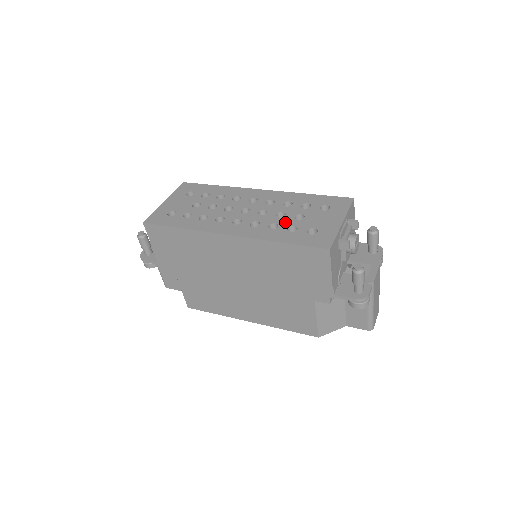
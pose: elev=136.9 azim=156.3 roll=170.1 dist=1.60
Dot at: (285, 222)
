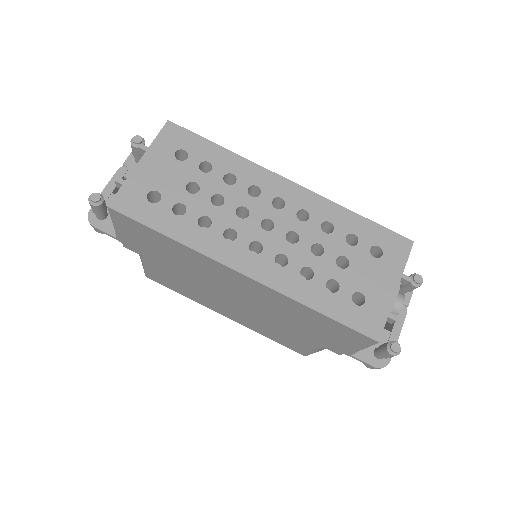
Dot at: (323, 268)
